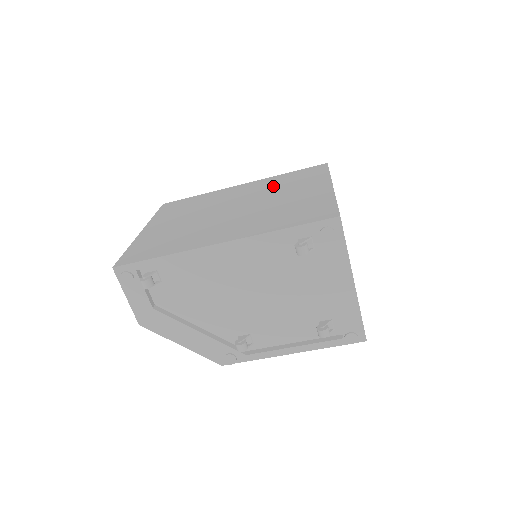
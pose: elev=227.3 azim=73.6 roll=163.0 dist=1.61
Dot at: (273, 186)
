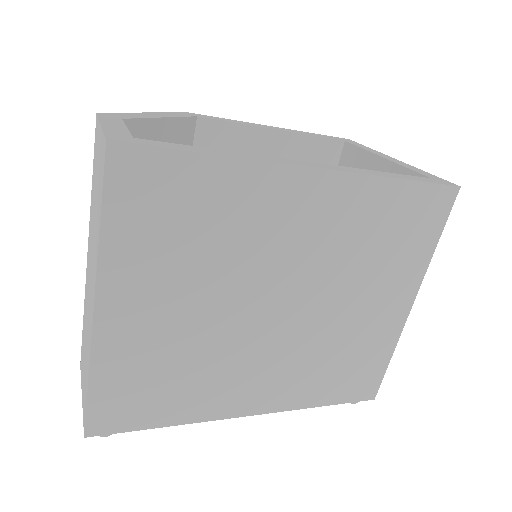
Dot at: (358, 243)
